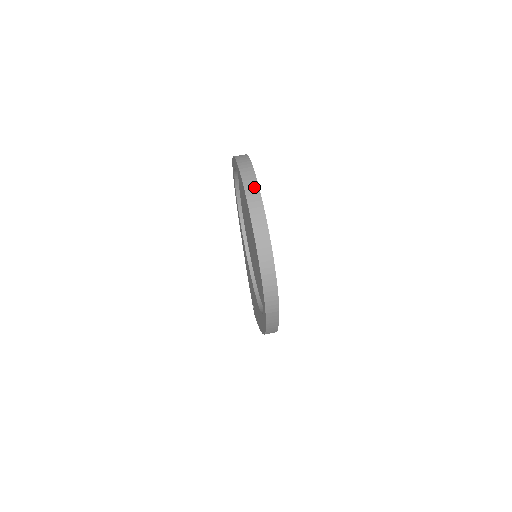
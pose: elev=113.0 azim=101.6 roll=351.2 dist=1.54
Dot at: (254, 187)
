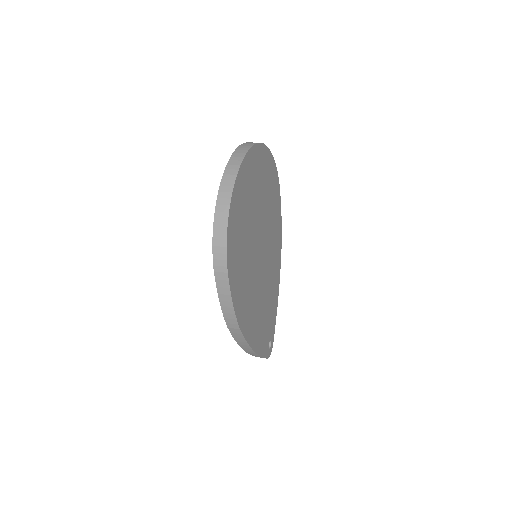
Dot at: (245, 149)
